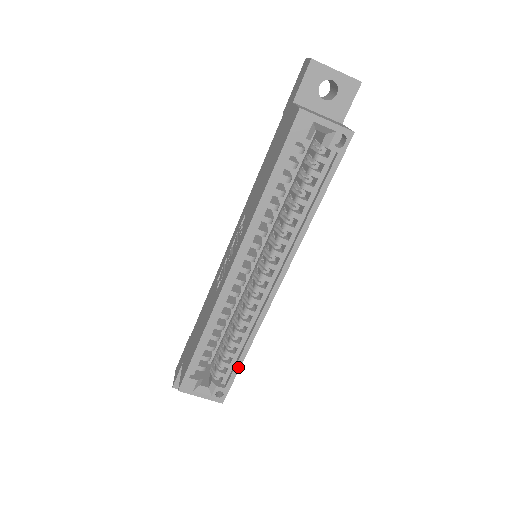
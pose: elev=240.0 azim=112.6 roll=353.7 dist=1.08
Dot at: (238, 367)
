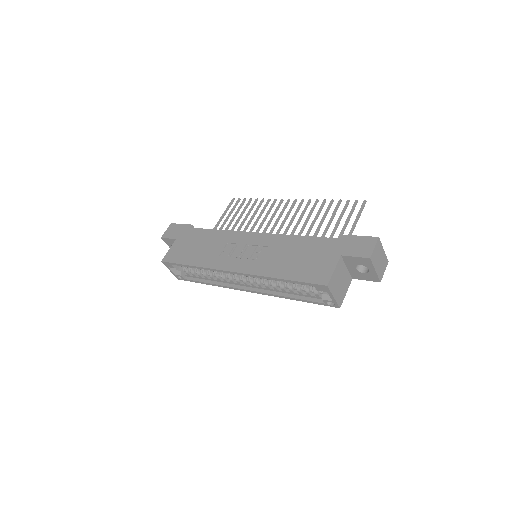
Dot at: (198, 282)
